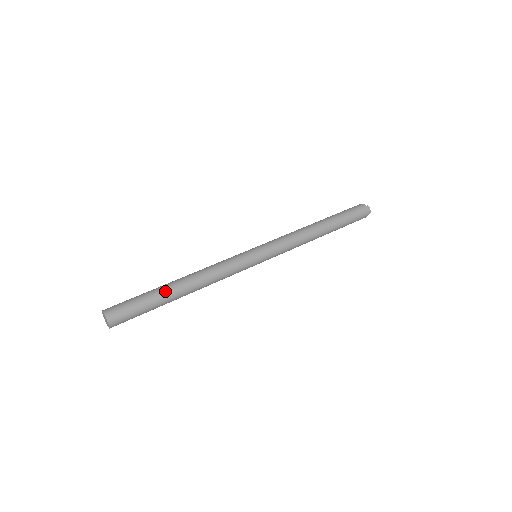
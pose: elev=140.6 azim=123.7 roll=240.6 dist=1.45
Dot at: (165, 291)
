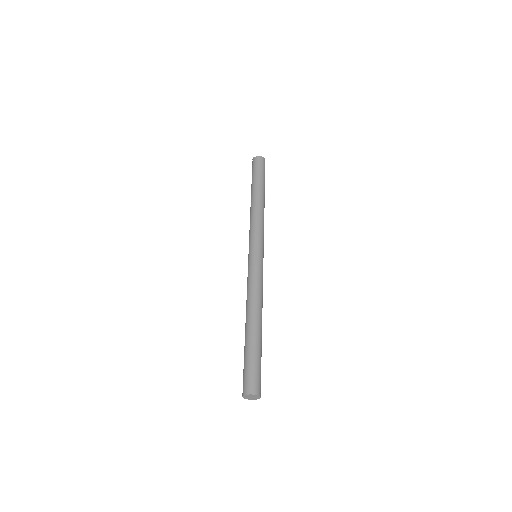
Dot at: (261, 340)
